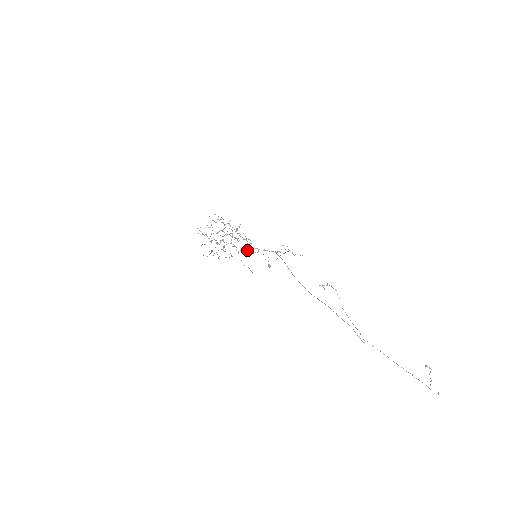
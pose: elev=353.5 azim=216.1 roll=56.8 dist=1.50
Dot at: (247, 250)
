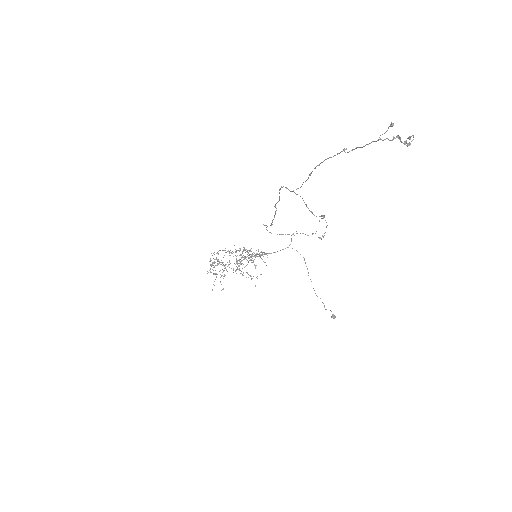
Dot at: occluded
